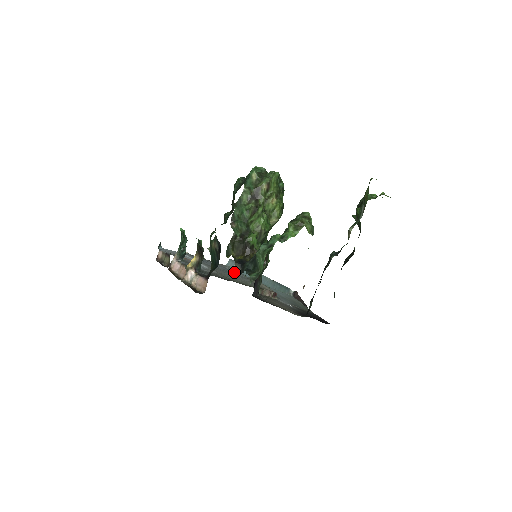
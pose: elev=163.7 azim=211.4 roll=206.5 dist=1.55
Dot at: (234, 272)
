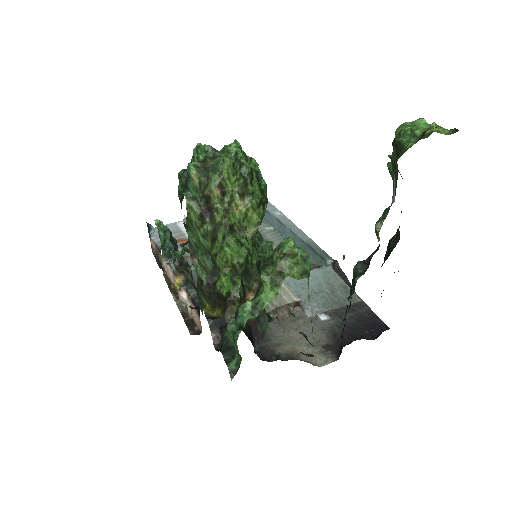
Dot at: occluded
